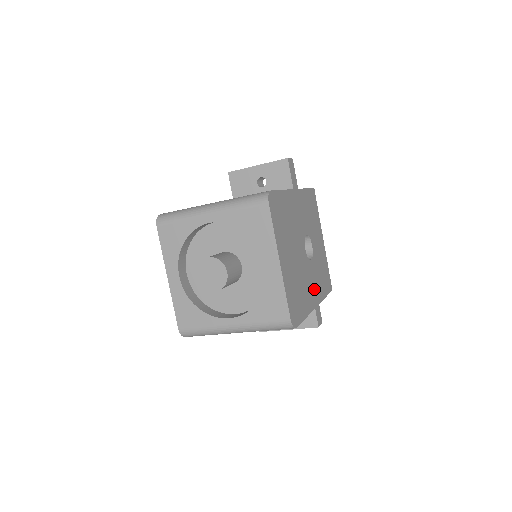
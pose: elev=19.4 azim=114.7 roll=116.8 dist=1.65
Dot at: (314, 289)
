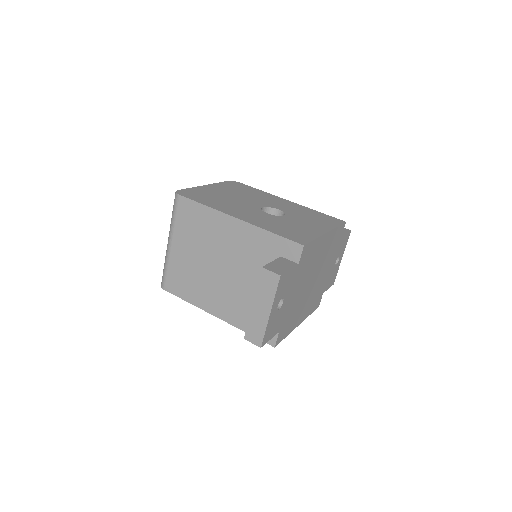
Dot at: (248, 216)
